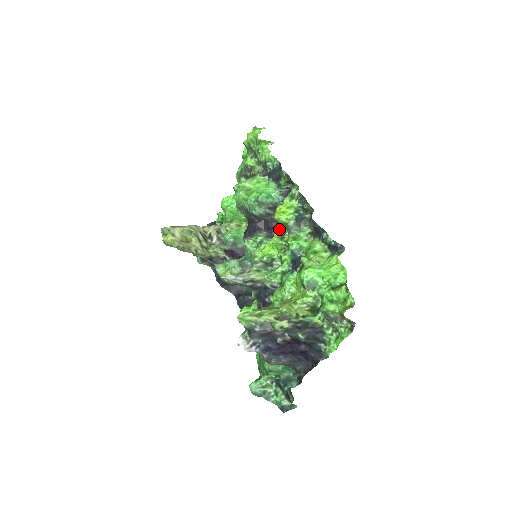
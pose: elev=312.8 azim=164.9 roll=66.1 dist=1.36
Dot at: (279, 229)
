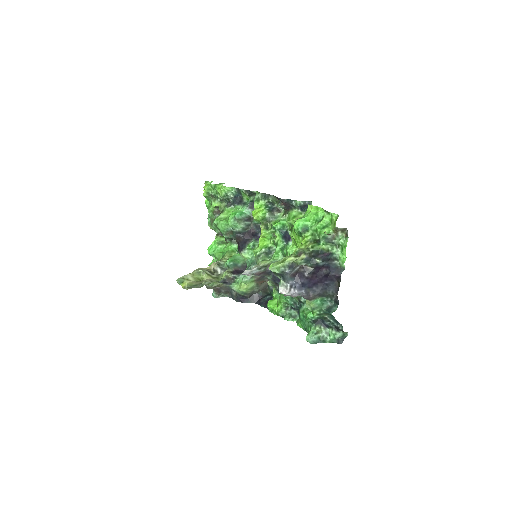
Dot at: (261, 225)
